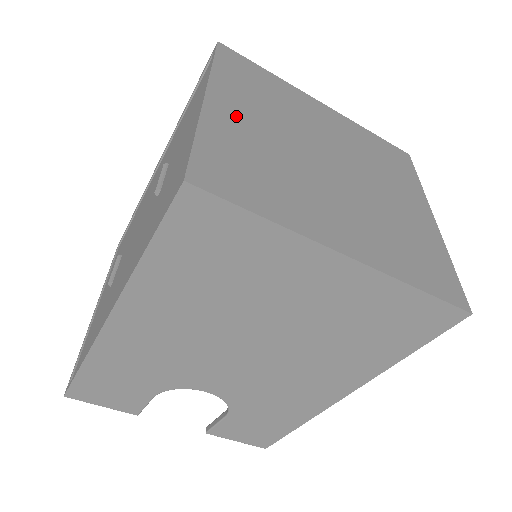
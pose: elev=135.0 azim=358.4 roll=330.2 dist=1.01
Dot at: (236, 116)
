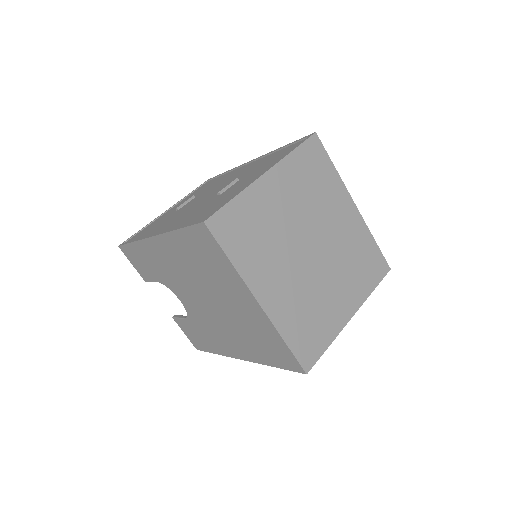
Dot at: (273, 194)
